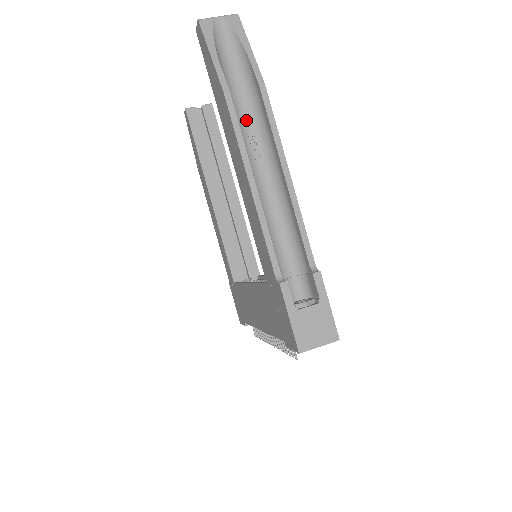
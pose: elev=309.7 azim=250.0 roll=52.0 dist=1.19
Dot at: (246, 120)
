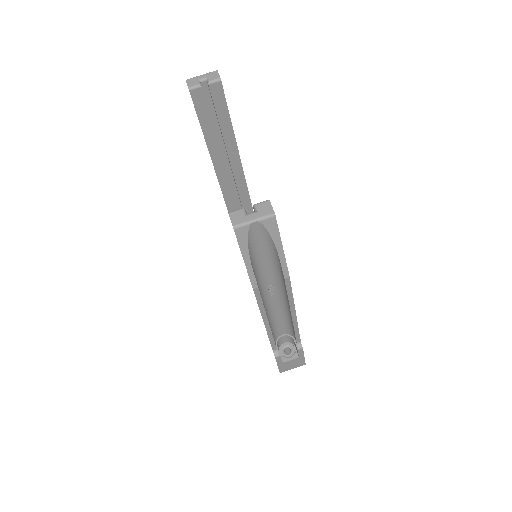
Dot at: (268, 279)
